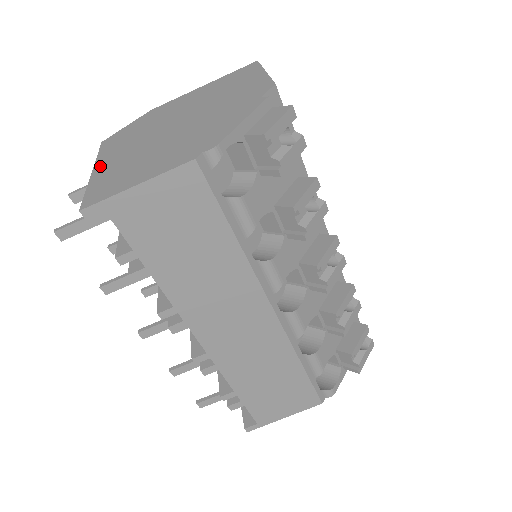
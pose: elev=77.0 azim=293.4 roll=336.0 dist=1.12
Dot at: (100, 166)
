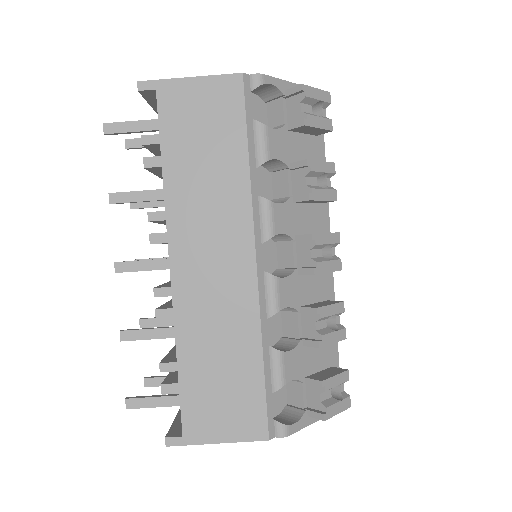
Dot at: occluded
